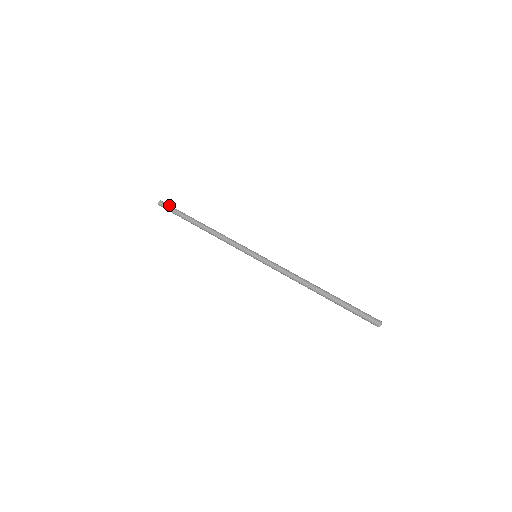
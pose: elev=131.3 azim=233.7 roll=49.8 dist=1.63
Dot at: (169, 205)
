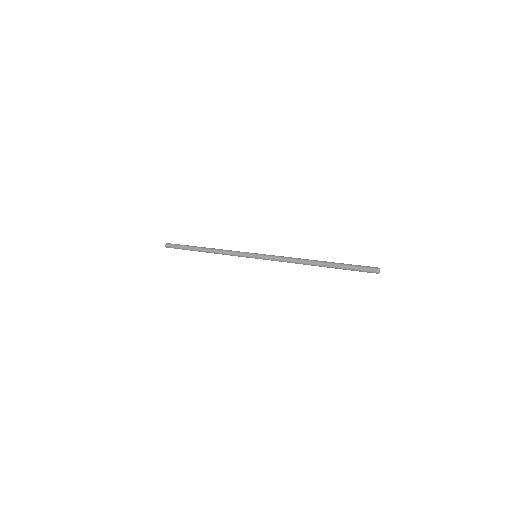
Dot at: occluded
